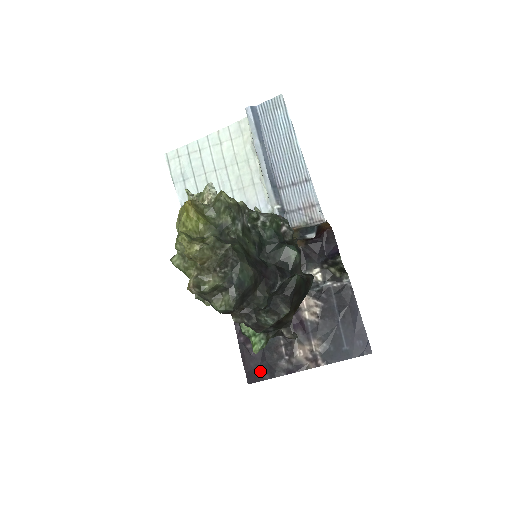
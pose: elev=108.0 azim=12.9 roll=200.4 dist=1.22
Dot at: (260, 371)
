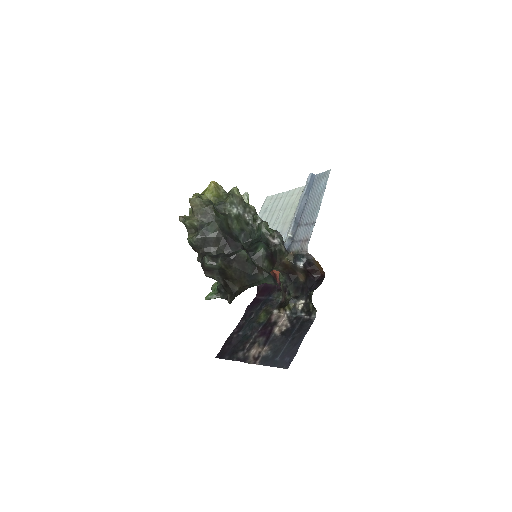
Dot at: (227, 353)
